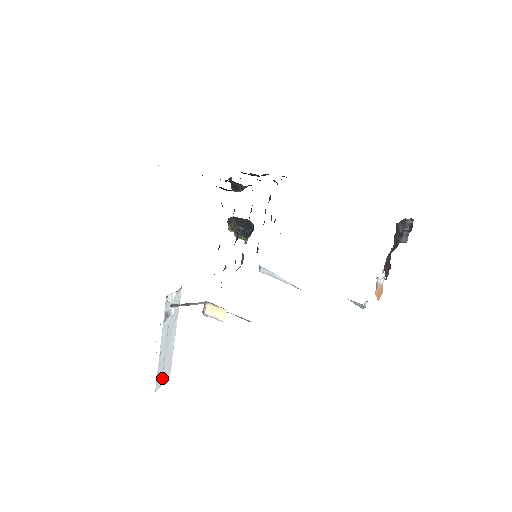
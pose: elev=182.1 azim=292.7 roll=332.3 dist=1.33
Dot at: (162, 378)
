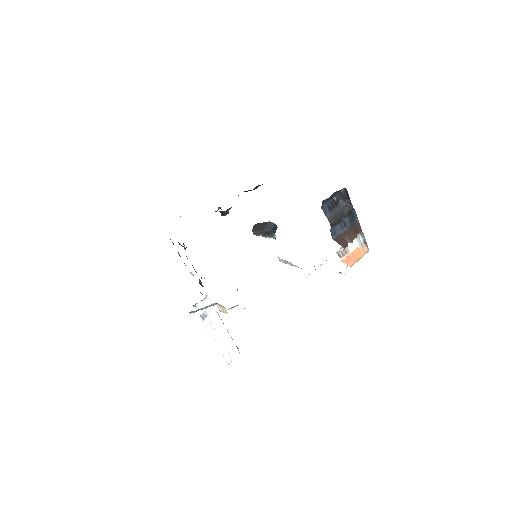
Dot at: (230, 355)
